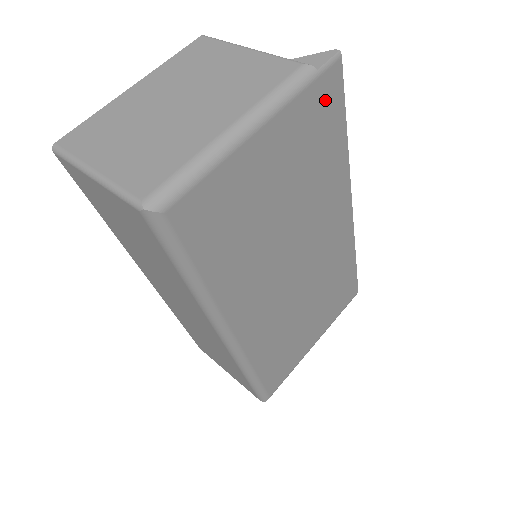
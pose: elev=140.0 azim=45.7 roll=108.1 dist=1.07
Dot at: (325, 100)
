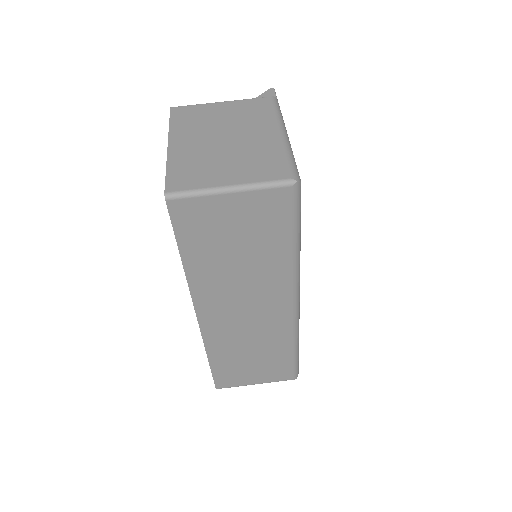
Dot at: occluded
